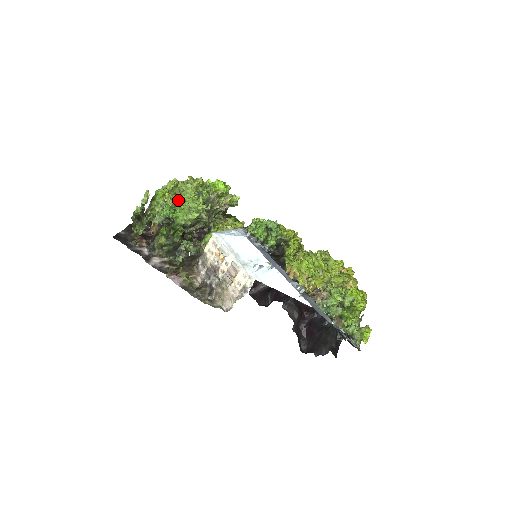
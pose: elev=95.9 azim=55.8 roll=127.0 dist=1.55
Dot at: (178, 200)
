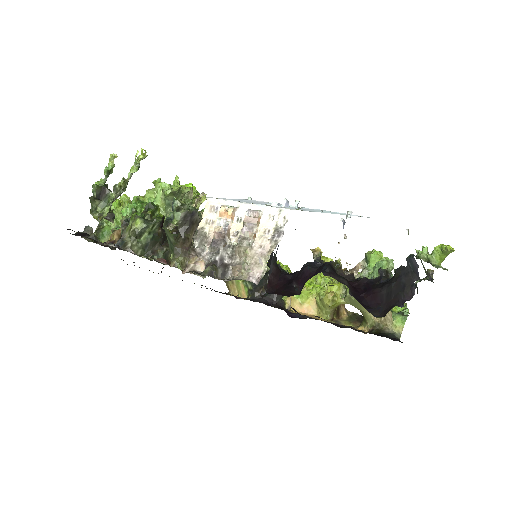
Dot at: occluded
